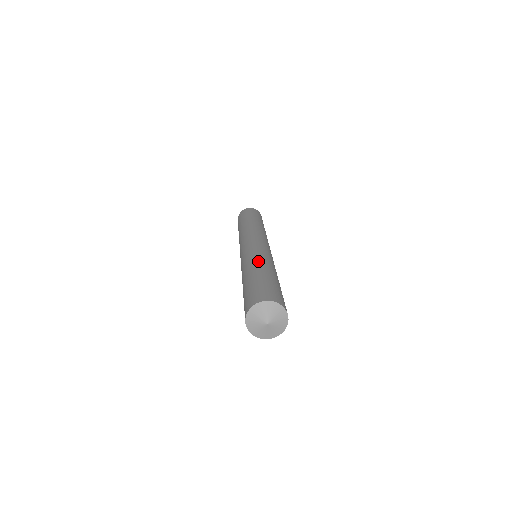
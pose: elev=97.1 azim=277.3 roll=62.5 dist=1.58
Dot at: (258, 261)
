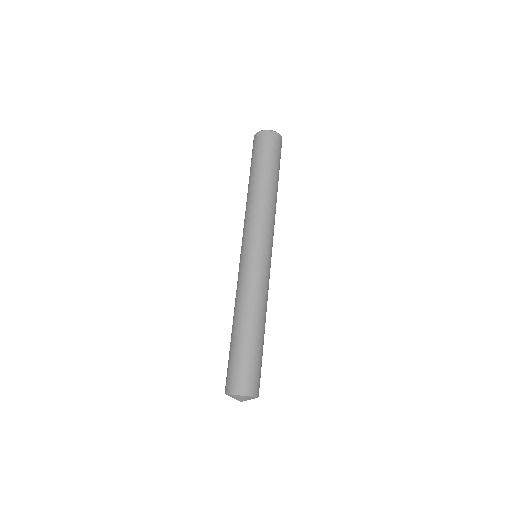
Dot at: (251, 308)
